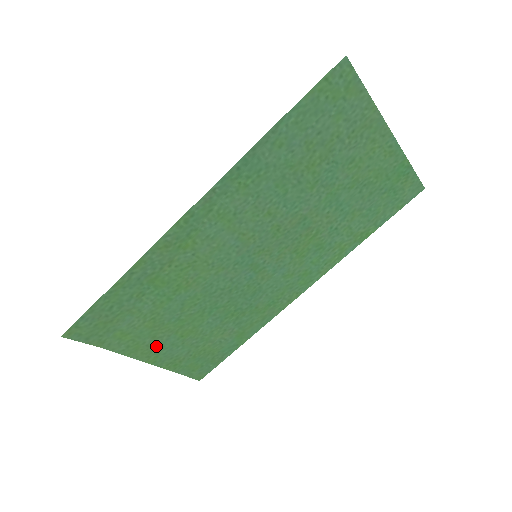
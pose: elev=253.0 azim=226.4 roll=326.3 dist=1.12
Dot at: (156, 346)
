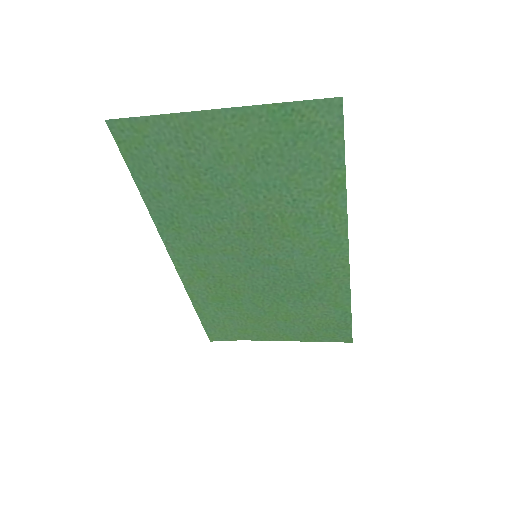
Dot at: (277, 330)
